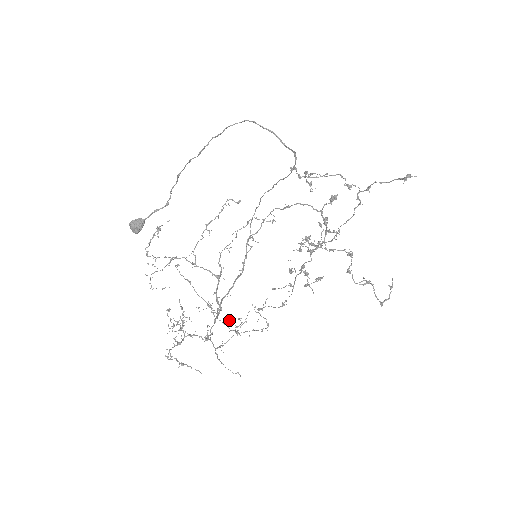
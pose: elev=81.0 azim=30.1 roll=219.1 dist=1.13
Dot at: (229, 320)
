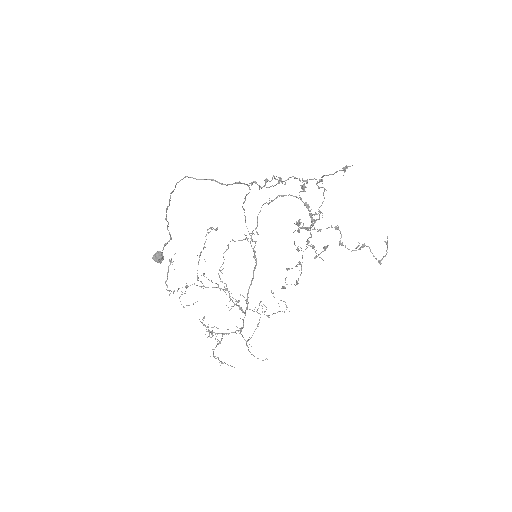
Dot at: occluded
